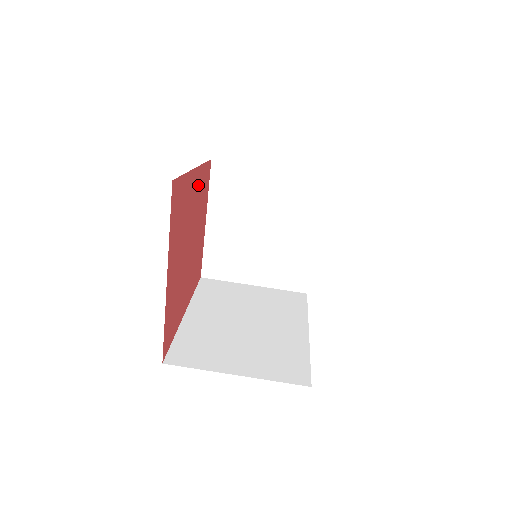
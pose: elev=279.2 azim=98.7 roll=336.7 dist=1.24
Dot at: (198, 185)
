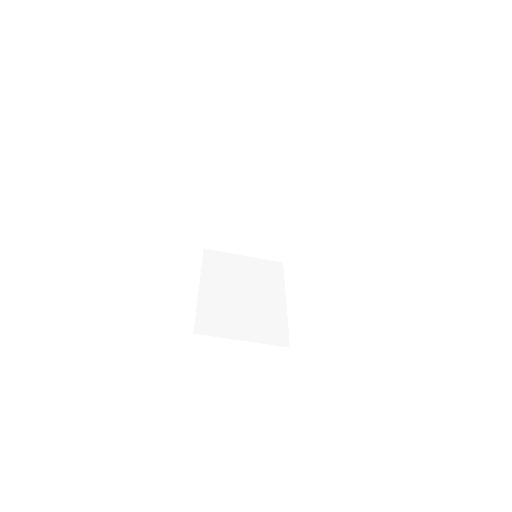
Dot at: occluded
